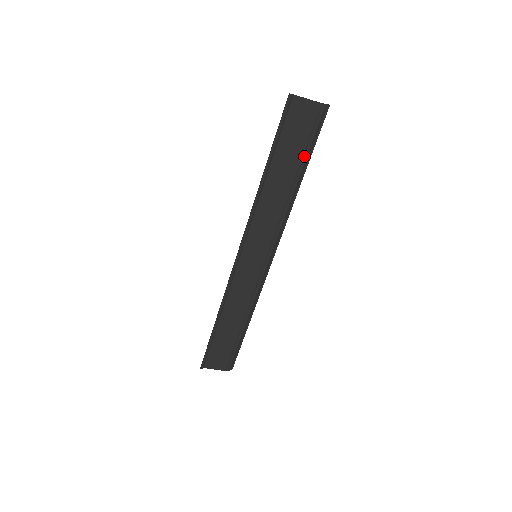
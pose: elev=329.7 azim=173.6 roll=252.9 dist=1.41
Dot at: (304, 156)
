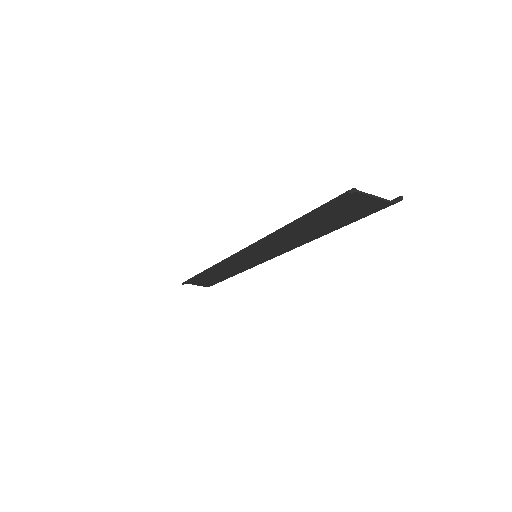
Dot at: (343, 225)
